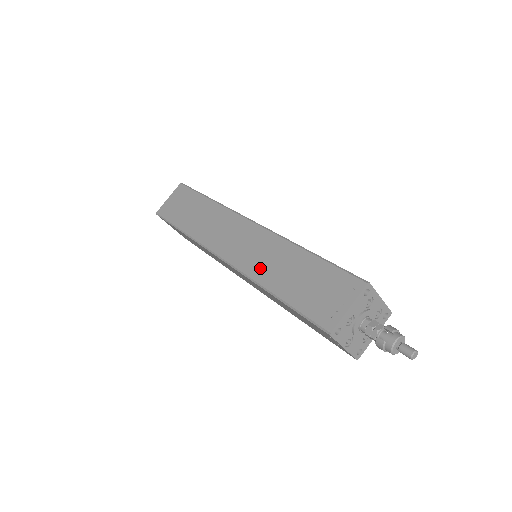
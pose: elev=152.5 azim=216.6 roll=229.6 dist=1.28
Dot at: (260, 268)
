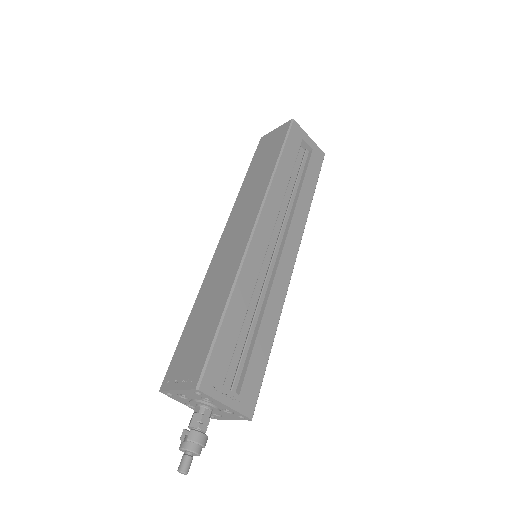
Dot at: (210, 281)
